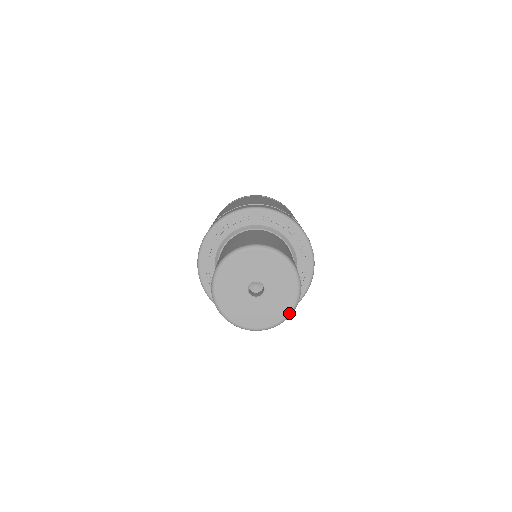
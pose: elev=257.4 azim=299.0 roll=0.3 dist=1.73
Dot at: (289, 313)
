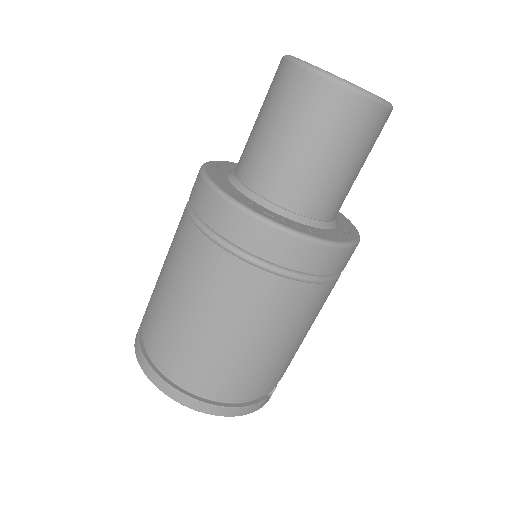
Dot at: (388, 102)
